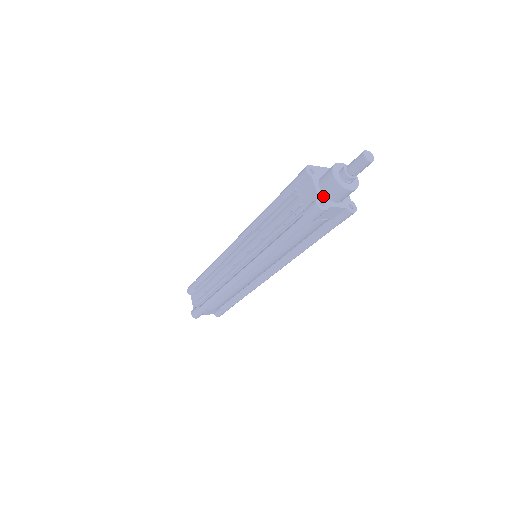
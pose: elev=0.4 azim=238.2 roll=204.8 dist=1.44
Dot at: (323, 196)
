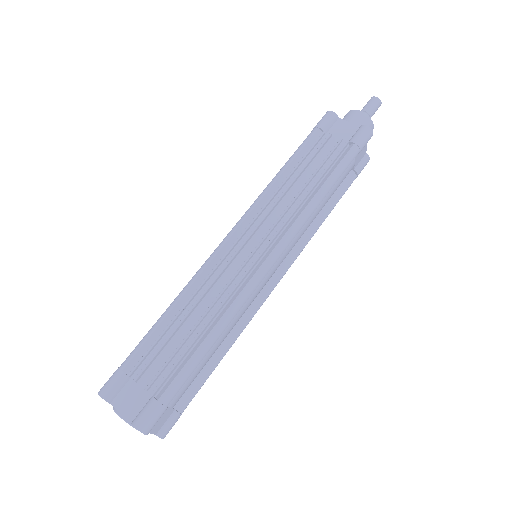
Dot at: occluded
